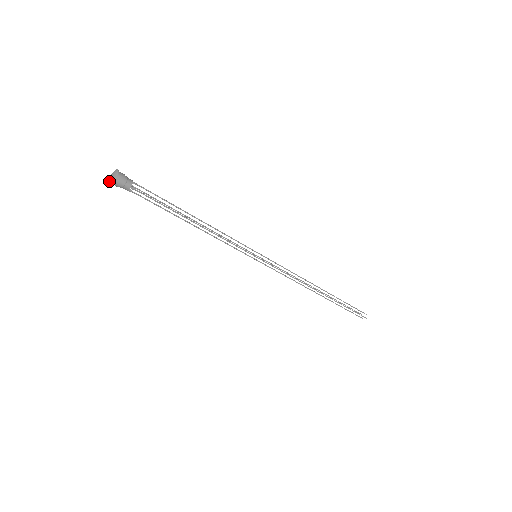
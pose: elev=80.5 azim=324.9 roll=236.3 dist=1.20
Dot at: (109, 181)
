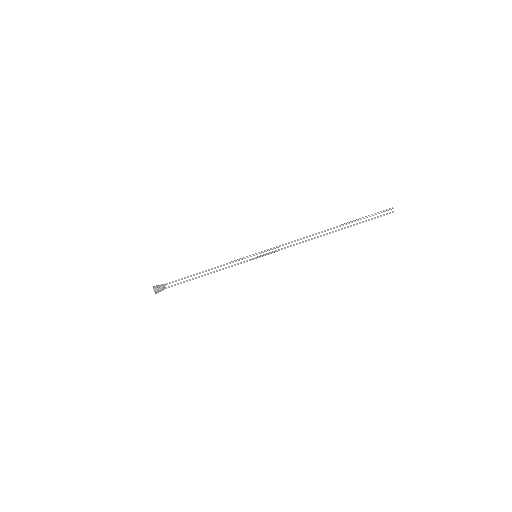
Dot at: occluded
